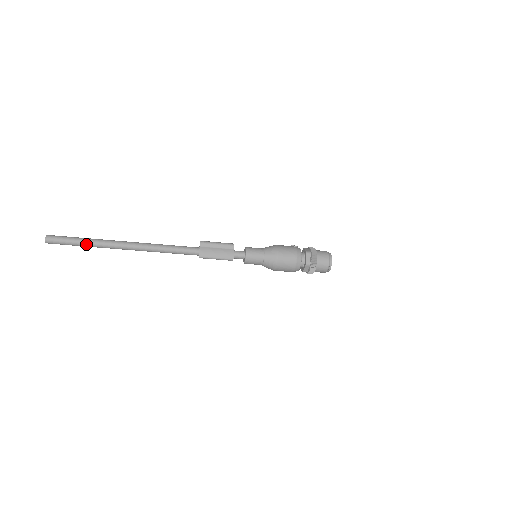
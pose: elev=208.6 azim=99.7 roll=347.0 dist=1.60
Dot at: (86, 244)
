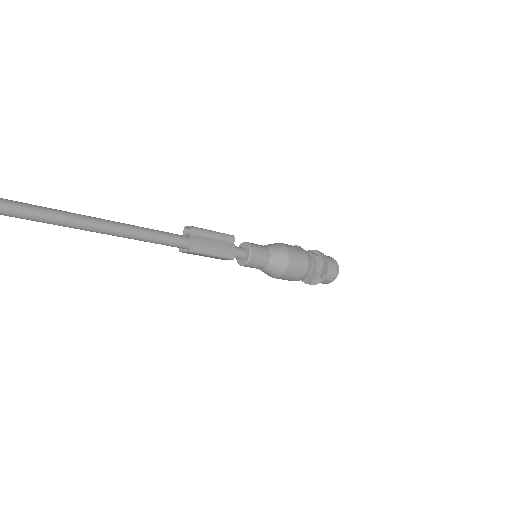
Dot at: out of frame
